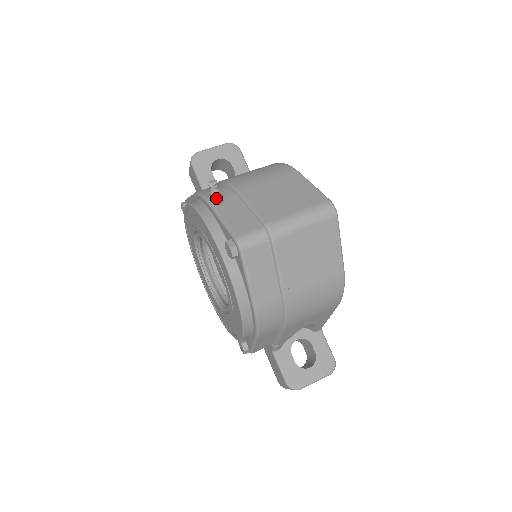
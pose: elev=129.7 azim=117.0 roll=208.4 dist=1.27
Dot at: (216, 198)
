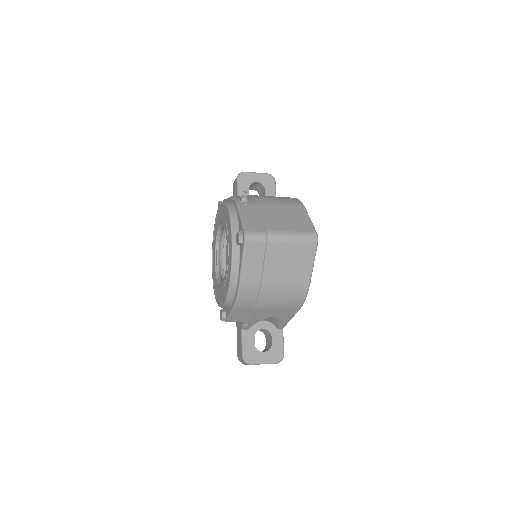
Dot at: (243, 203)
